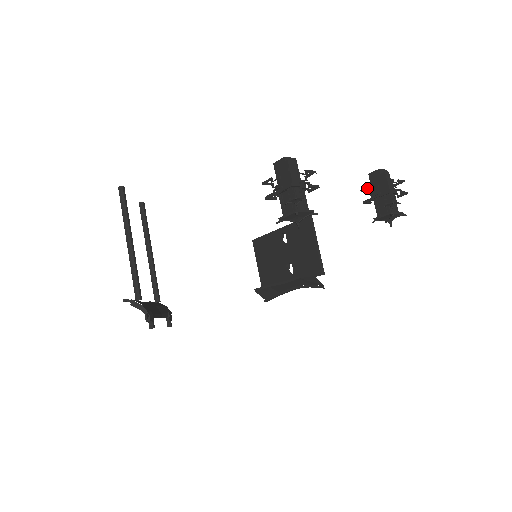
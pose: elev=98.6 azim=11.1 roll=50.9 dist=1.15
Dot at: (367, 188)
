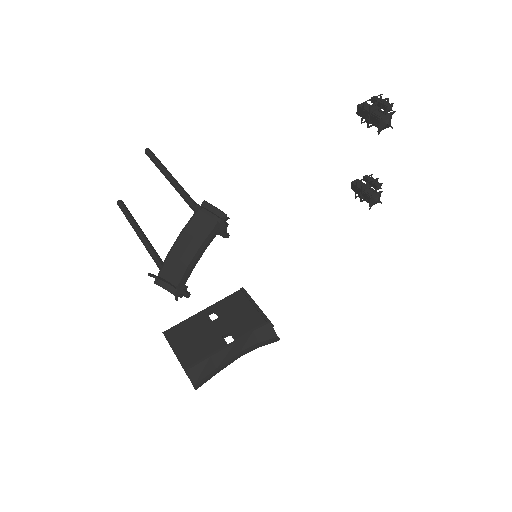
Dot at: (361, 180)
